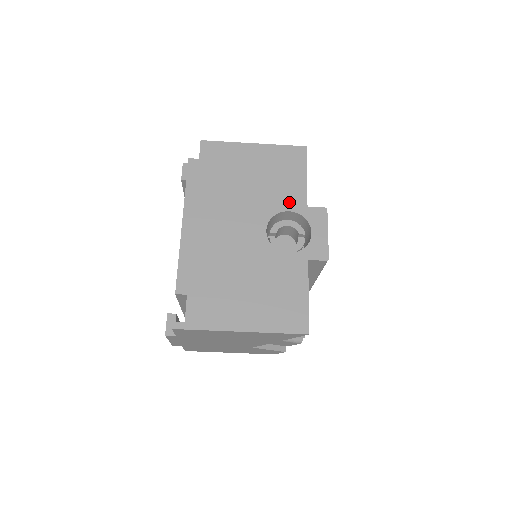
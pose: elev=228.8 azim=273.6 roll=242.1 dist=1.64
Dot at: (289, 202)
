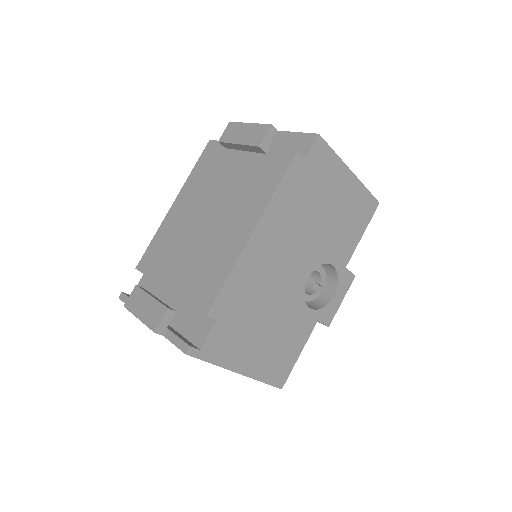
Dot at: (338, 256)
